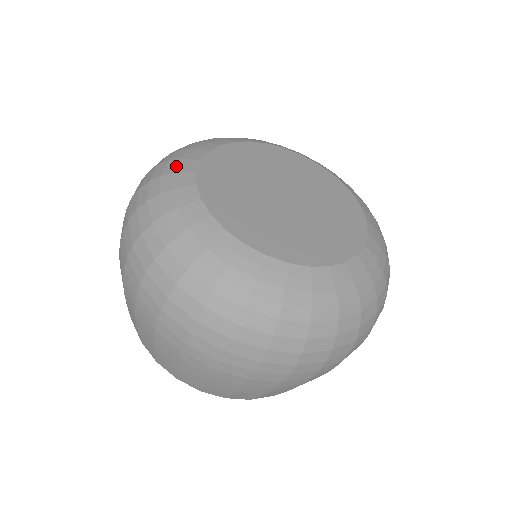
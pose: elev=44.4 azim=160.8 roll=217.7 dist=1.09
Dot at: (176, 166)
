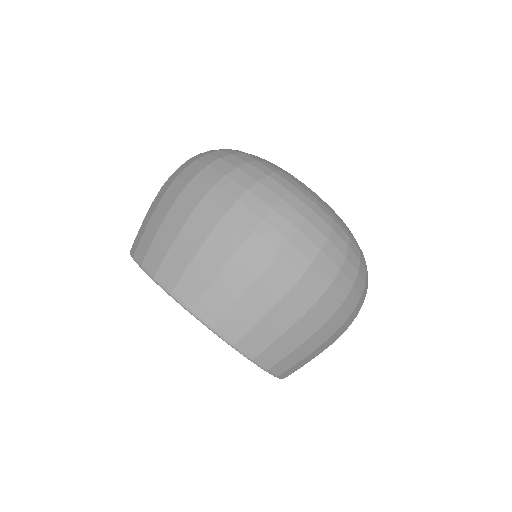
Dot at: occluded
